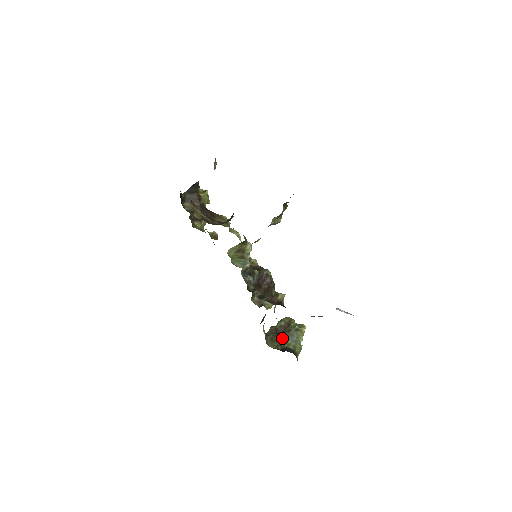
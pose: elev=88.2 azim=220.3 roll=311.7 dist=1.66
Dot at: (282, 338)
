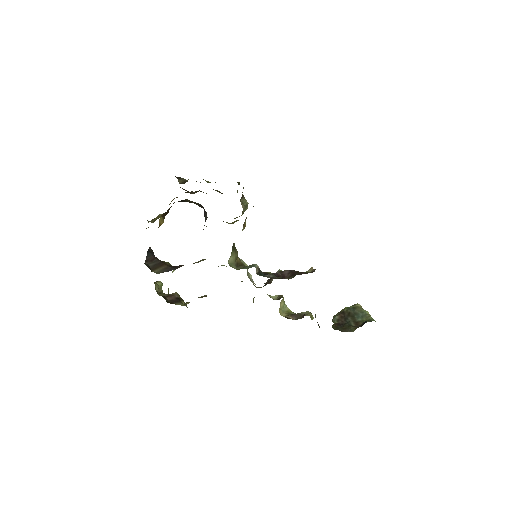
Dot at: (351, 323)
